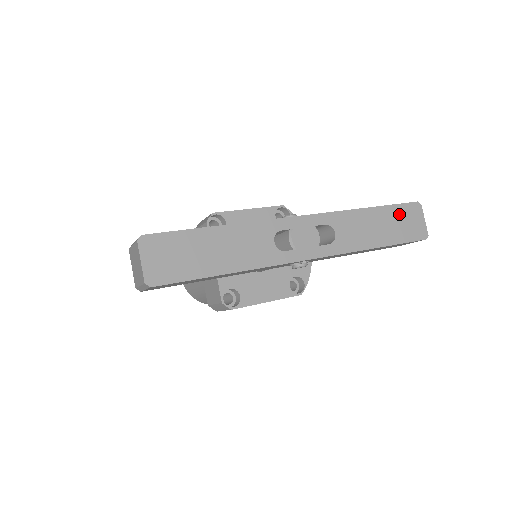
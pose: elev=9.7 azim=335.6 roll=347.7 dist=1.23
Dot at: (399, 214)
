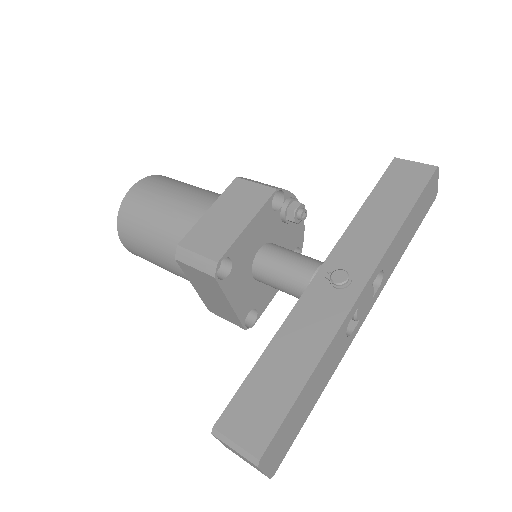
Dot at: (424, 197)
